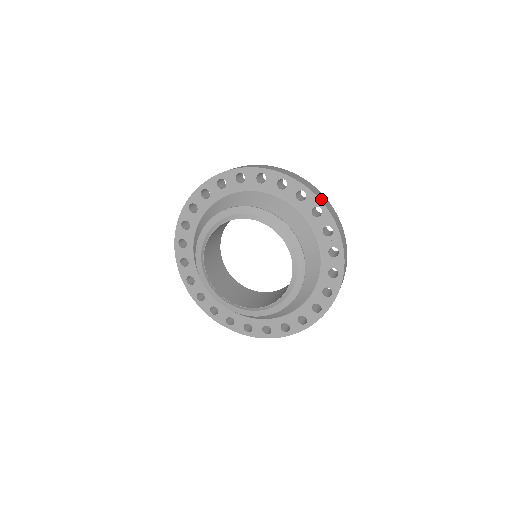
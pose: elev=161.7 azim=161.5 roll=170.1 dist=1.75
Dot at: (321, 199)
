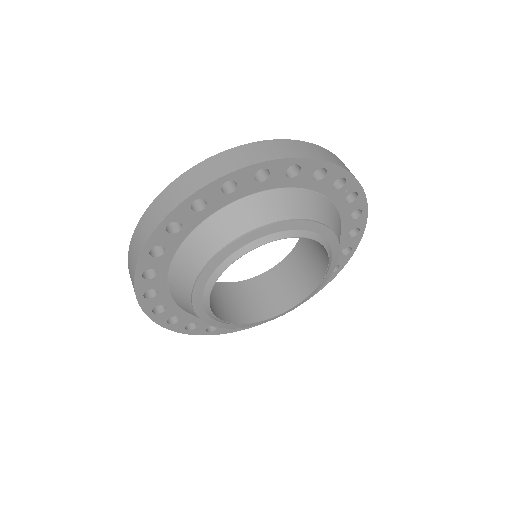
Dot at: (318, 157)
